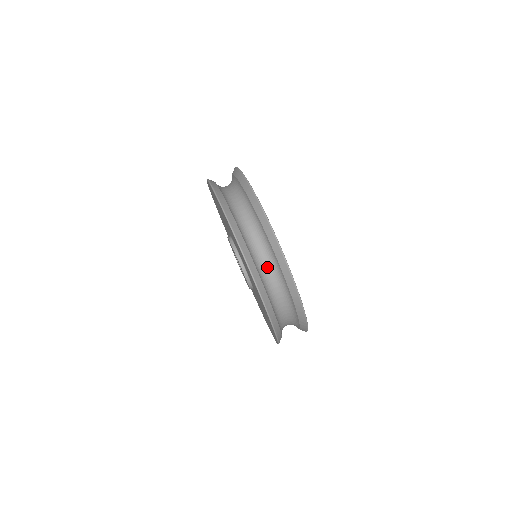
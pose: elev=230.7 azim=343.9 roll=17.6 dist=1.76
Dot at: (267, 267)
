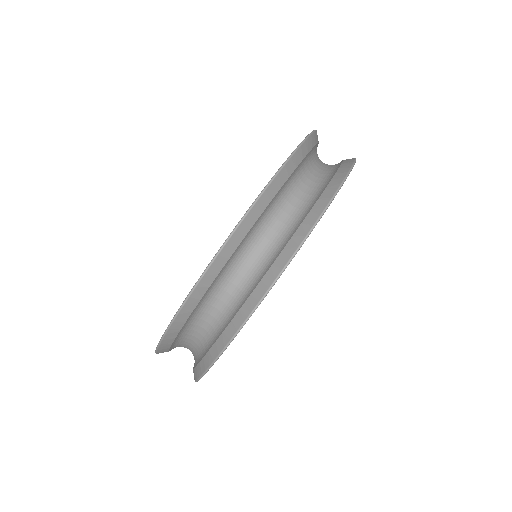
Dot at: (308, 183)
